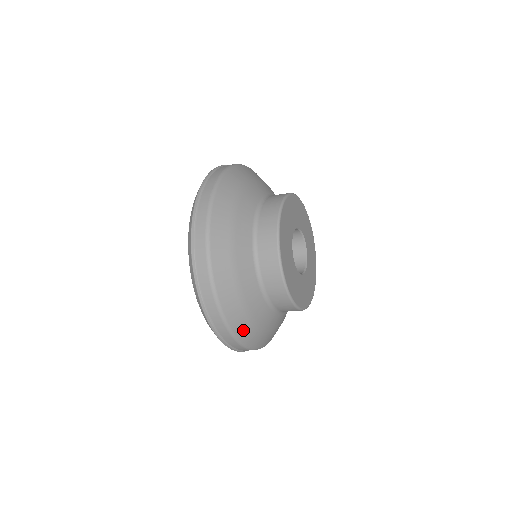
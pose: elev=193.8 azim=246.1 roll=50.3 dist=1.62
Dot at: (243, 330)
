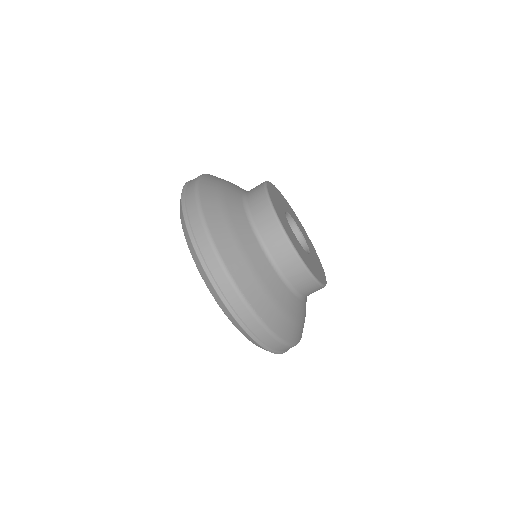
Dot at: (237, 269)
